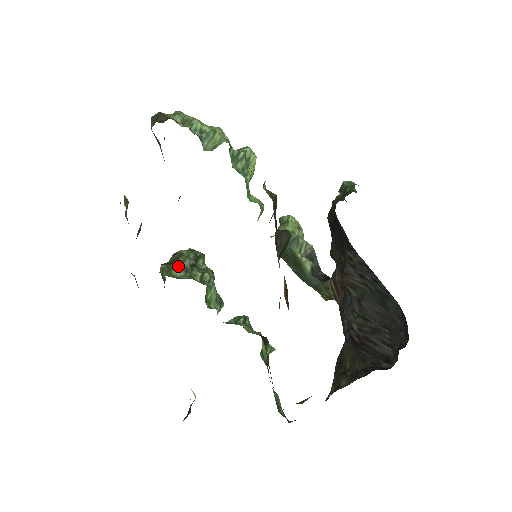
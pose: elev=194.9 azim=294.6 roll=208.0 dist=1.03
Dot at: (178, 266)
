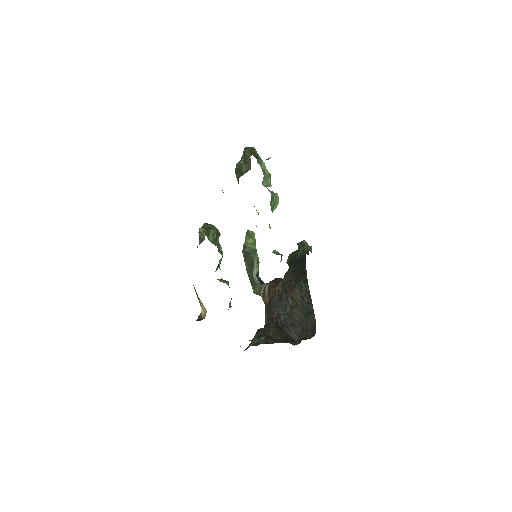
Dot at: (212, 235)
